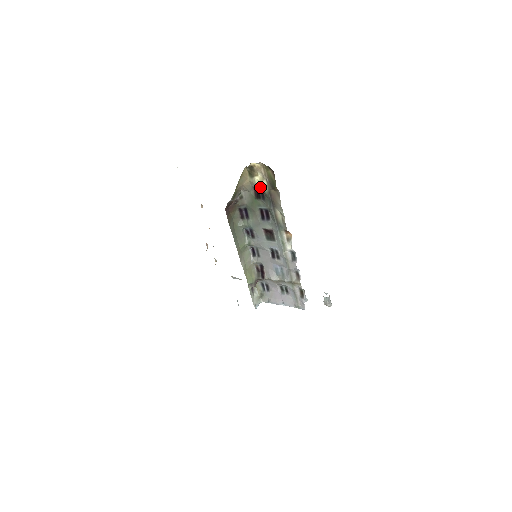
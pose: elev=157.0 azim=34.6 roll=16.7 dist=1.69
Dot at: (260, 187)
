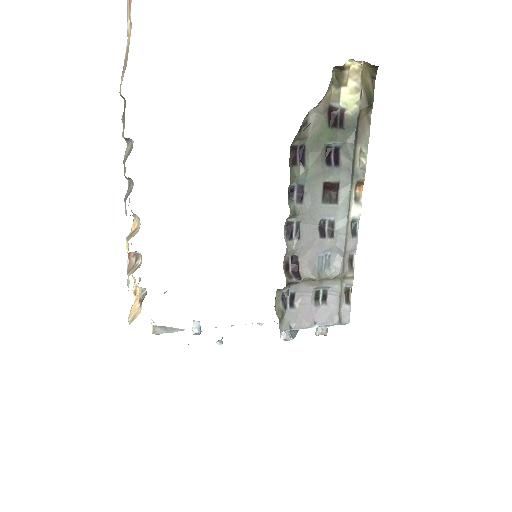
Dot at: (344, 106)
